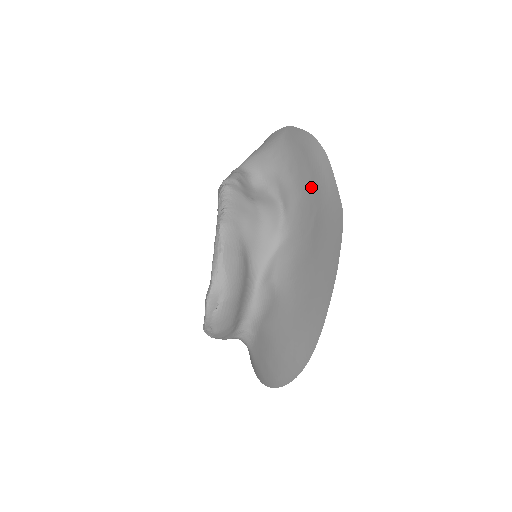
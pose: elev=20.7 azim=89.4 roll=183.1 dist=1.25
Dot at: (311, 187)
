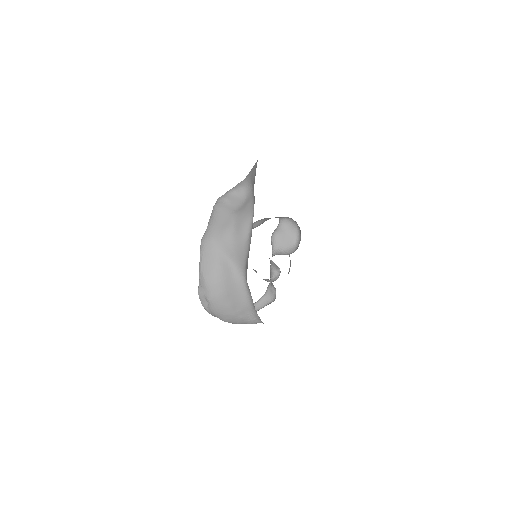
Dot at: occluded
